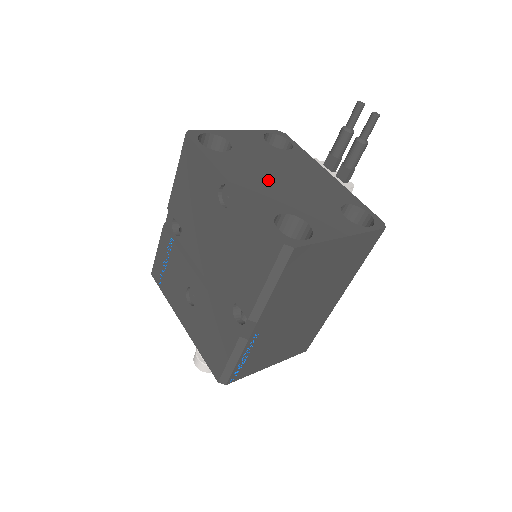
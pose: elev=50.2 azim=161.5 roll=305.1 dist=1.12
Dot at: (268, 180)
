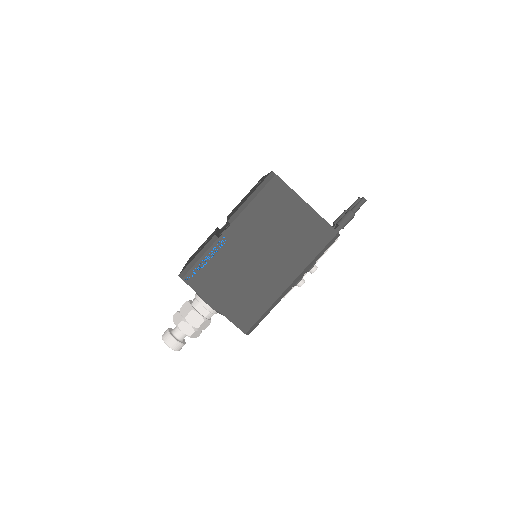
Dot at: occluded
